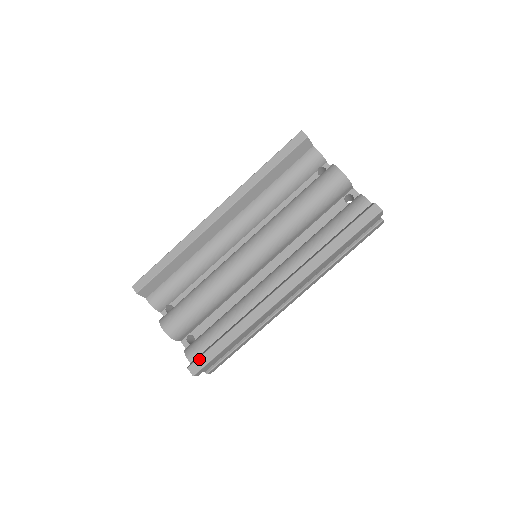
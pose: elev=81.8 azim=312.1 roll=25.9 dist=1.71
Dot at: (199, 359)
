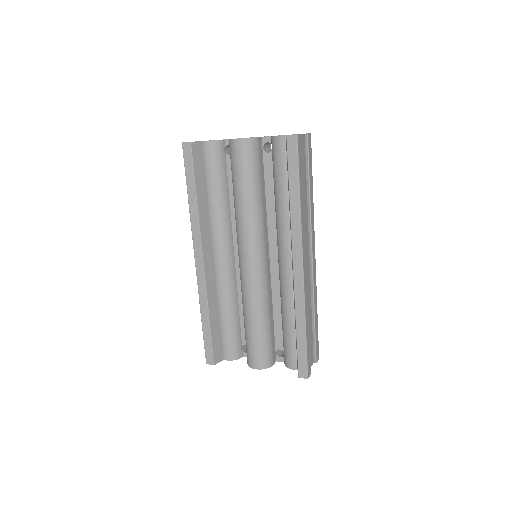
Dot at: (299, 365)
